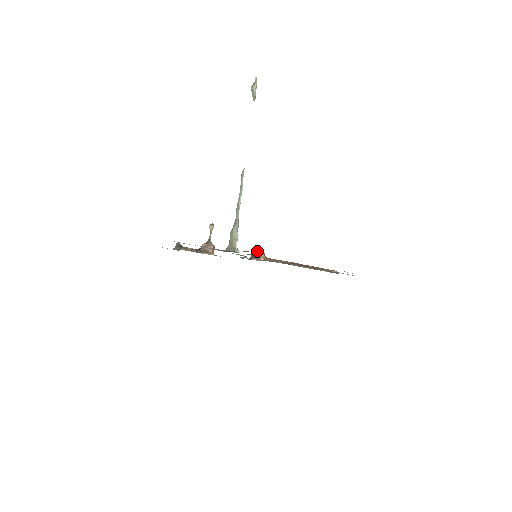
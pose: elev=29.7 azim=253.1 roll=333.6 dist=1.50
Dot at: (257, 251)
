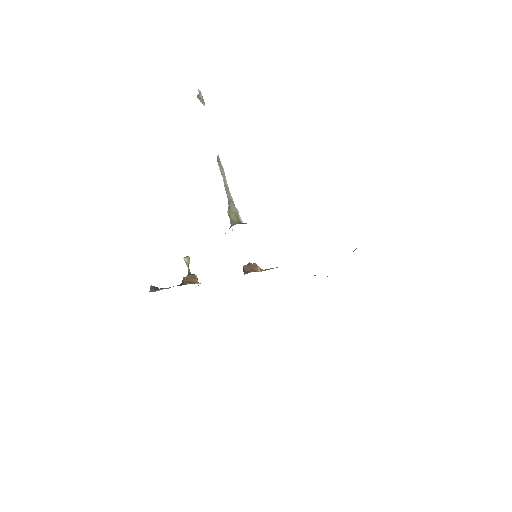
Dot at: (250, 264)
